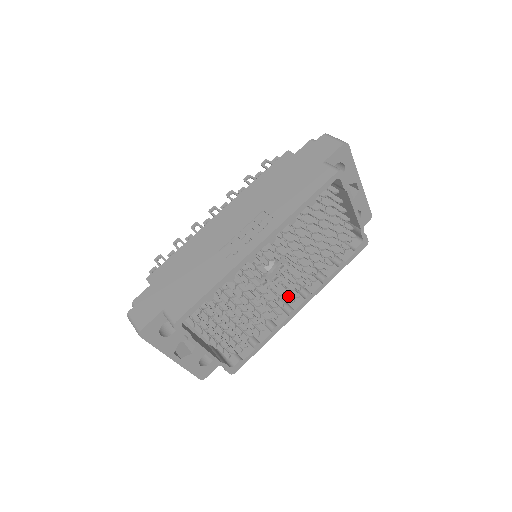
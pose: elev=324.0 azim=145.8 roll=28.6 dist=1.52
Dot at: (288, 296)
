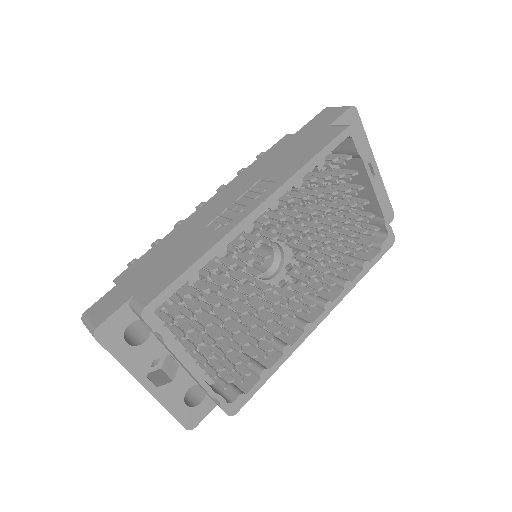
Dot at: (301, 300)
